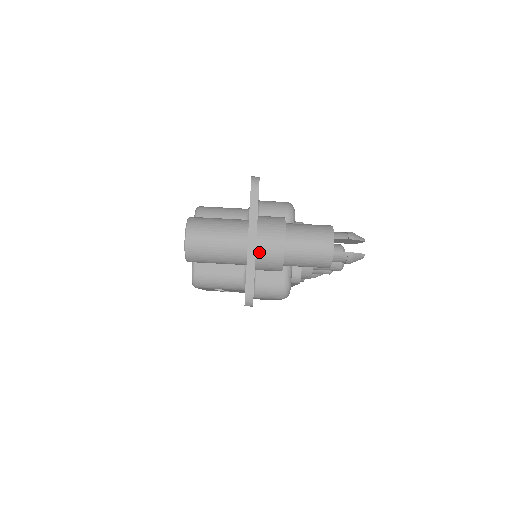
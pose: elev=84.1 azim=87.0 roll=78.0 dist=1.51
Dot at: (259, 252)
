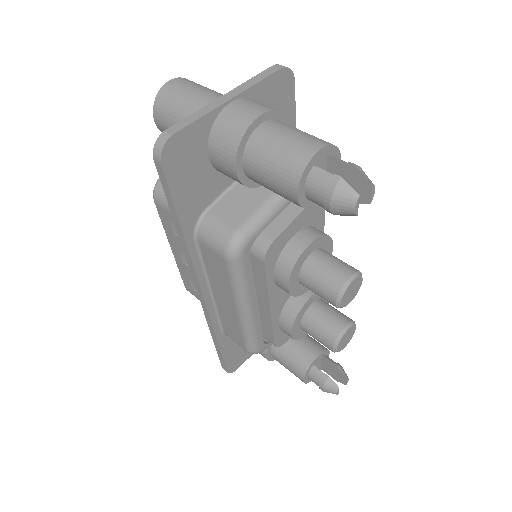
Dot at: (222, 115)
